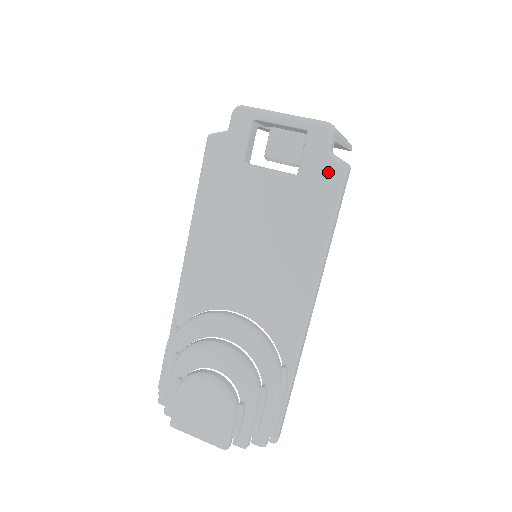
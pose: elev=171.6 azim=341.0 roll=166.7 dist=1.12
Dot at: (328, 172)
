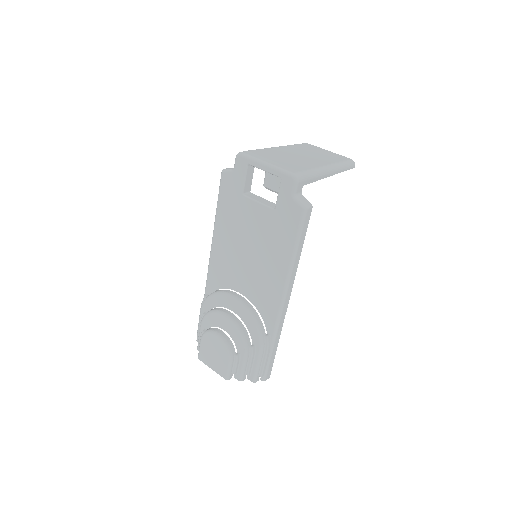
Dot at: (293, 210)
